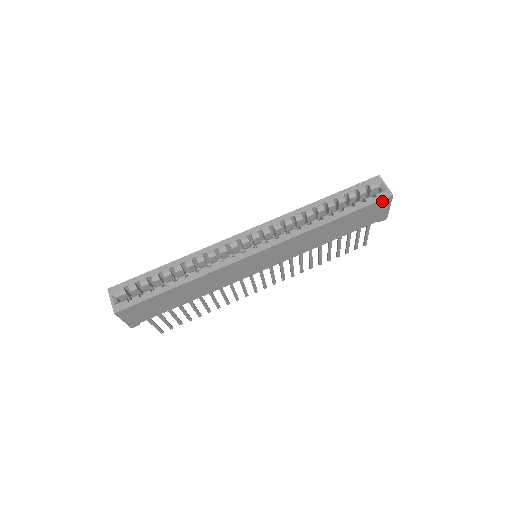
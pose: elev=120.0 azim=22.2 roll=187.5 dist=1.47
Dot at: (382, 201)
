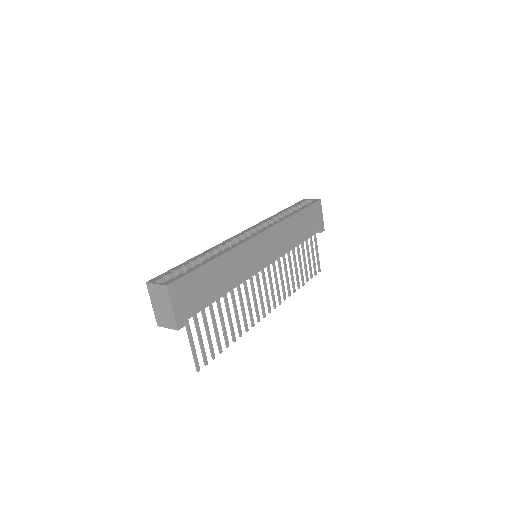
Dot at: (317, 204)
